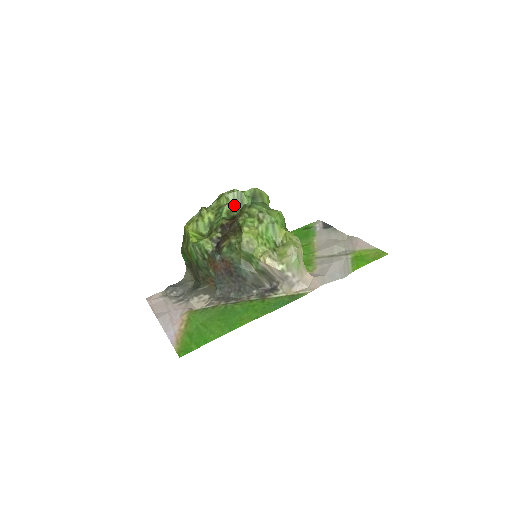
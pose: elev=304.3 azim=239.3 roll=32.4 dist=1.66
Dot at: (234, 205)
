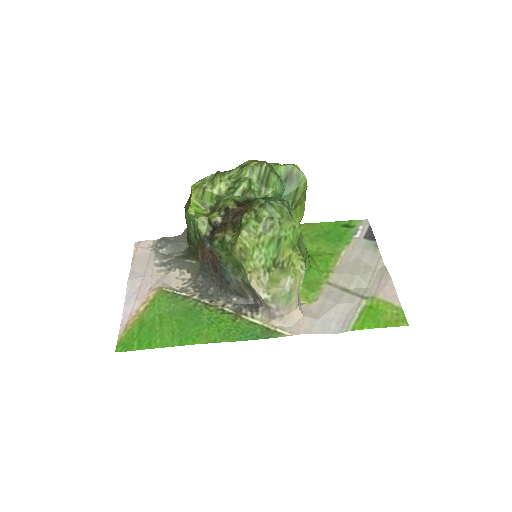
Dot at: (257, 182)
